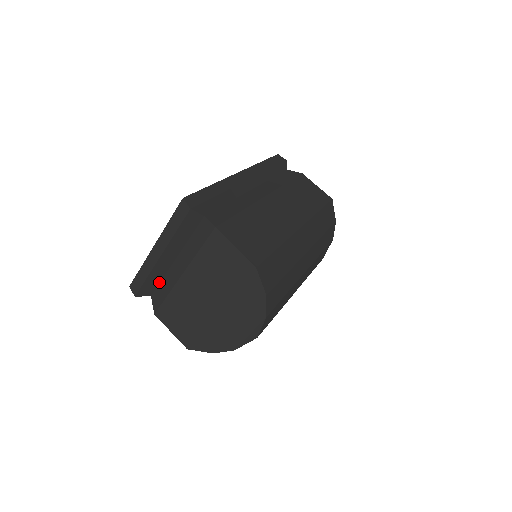
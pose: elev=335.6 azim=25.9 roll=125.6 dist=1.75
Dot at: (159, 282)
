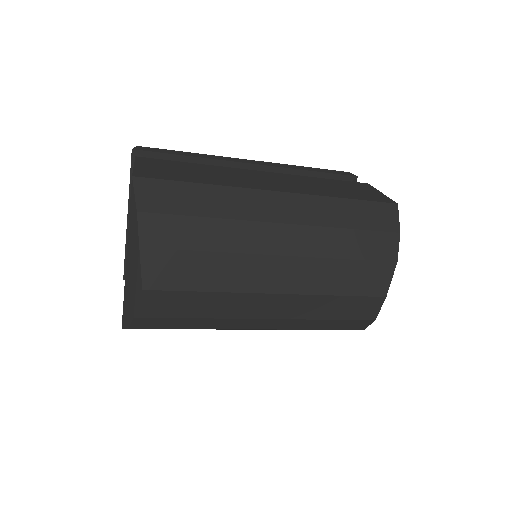
Dot at: occluded
